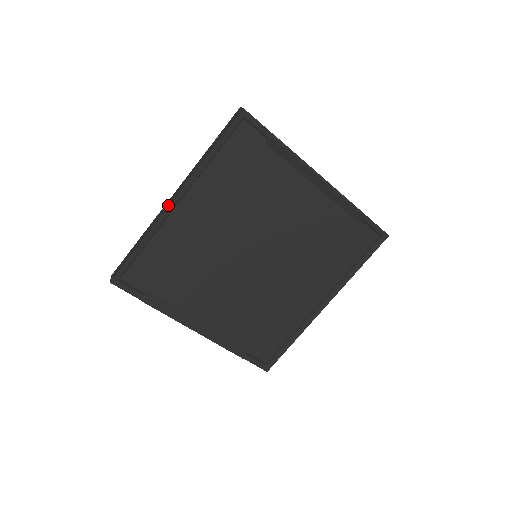
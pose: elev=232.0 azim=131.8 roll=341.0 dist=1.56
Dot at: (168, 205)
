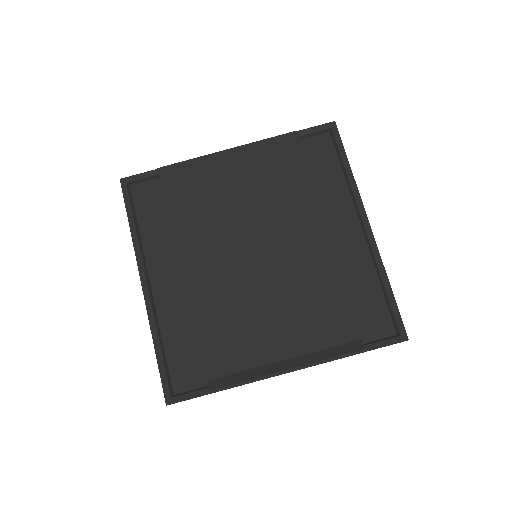
Dot at: (144, 295)
